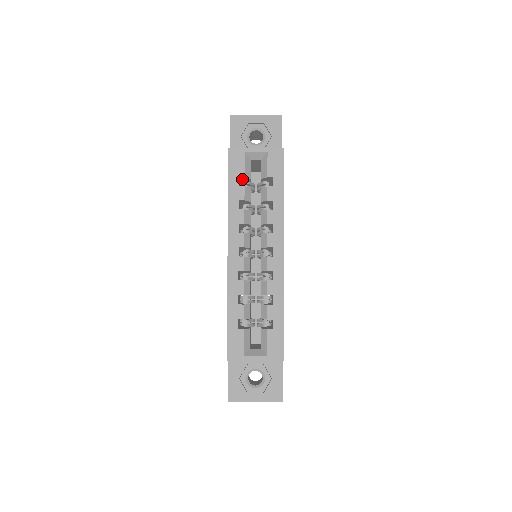
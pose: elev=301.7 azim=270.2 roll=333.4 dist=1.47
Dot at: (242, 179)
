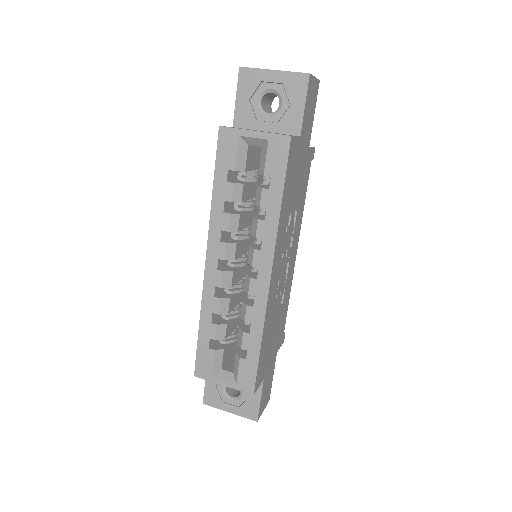
Dot at: occluded
